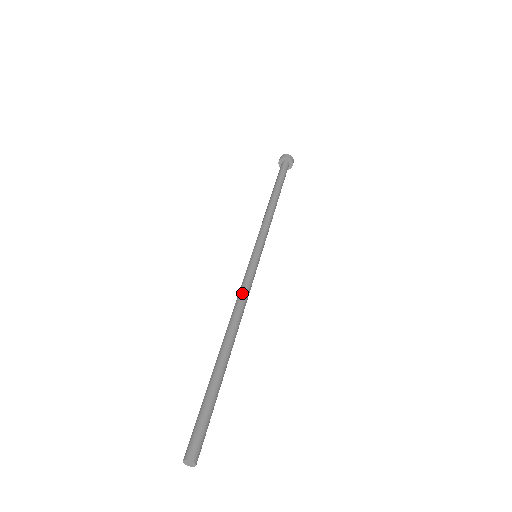
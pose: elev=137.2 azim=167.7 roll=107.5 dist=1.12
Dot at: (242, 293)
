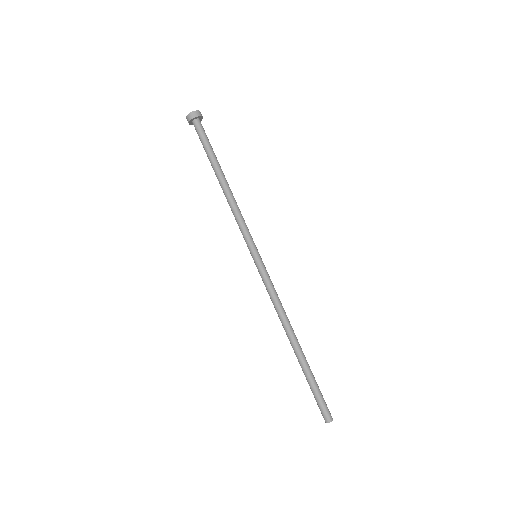
Dot at: (277, 299)
